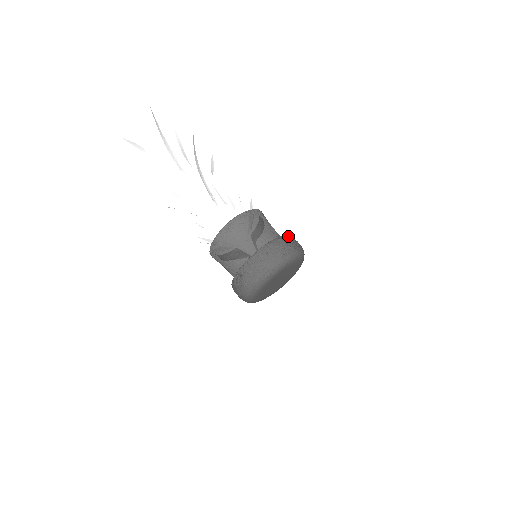
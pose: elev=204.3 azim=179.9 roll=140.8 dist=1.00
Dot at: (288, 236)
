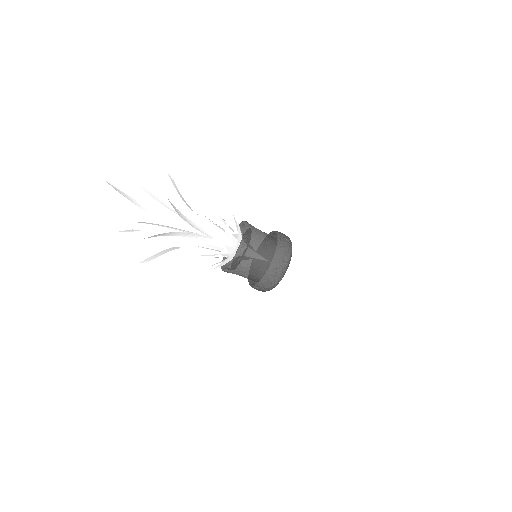
Dot at: (279, 242)
